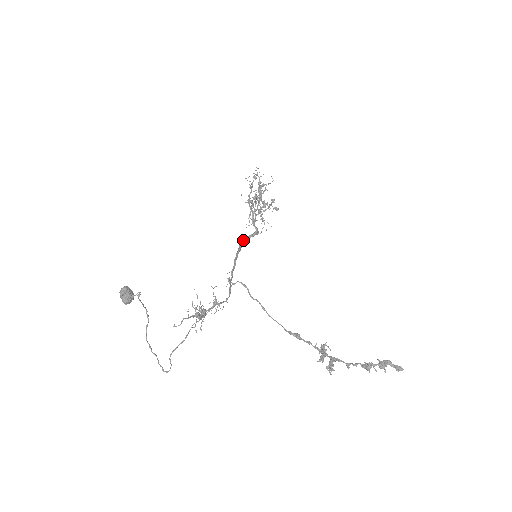
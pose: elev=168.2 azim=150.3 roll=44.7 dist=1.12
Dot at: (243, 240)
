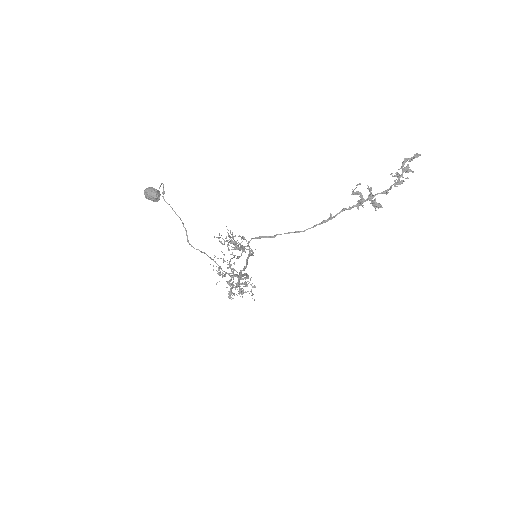
Dot at: occluded
